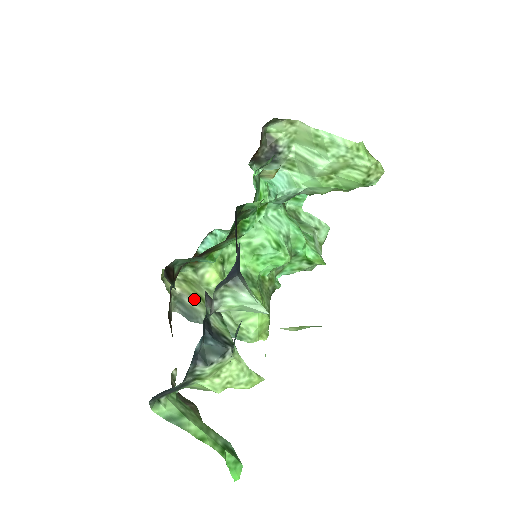
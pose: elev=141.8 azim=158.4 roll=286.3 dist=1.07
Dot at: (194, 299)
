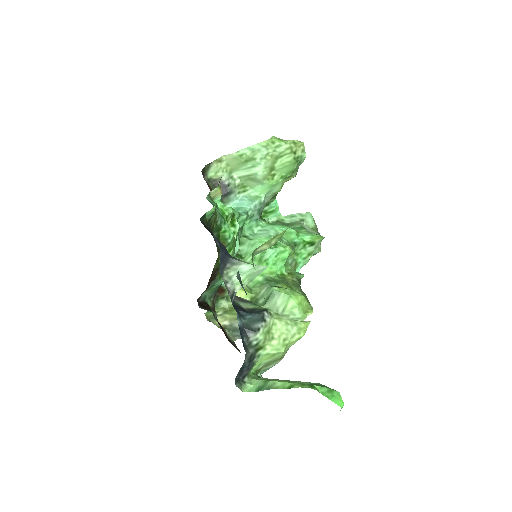
Dot at: occluded
